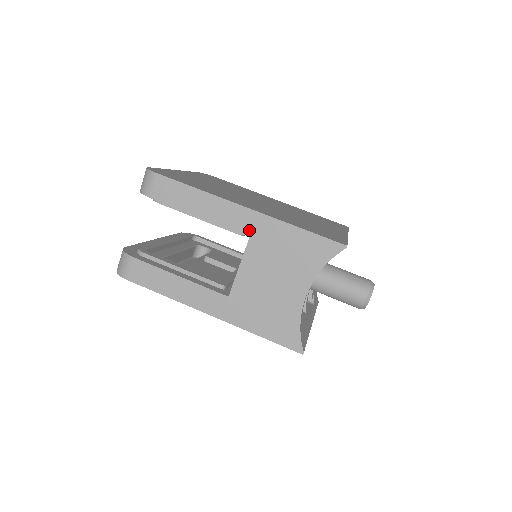
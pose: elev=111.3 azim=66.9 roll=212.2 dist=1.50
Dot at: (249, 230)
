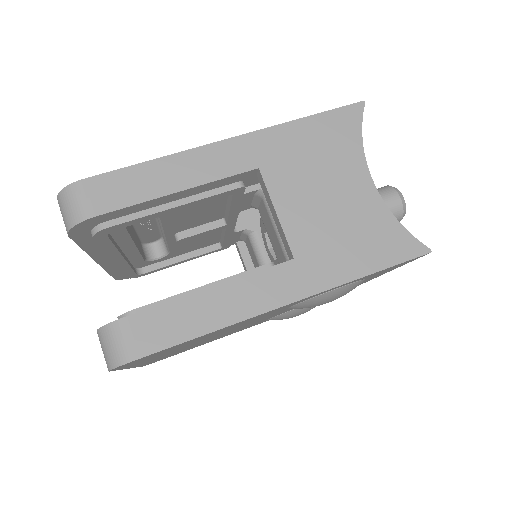
Dot at: (251, 161)
